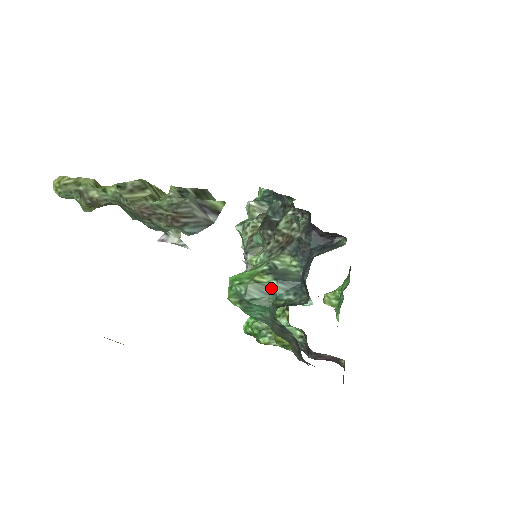
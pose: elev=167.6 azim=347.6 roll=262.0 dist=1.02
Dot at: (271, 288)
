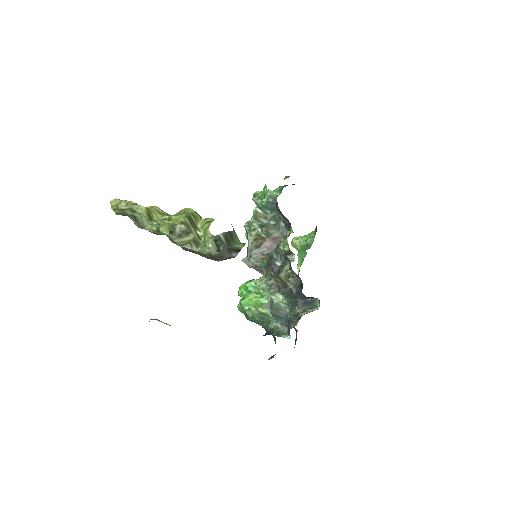
Dot at: (267, 316)
